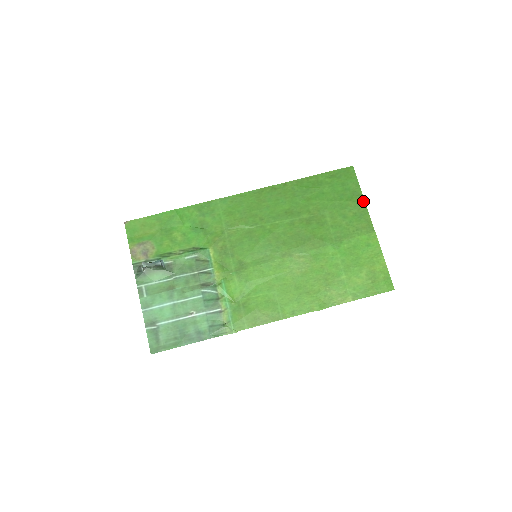
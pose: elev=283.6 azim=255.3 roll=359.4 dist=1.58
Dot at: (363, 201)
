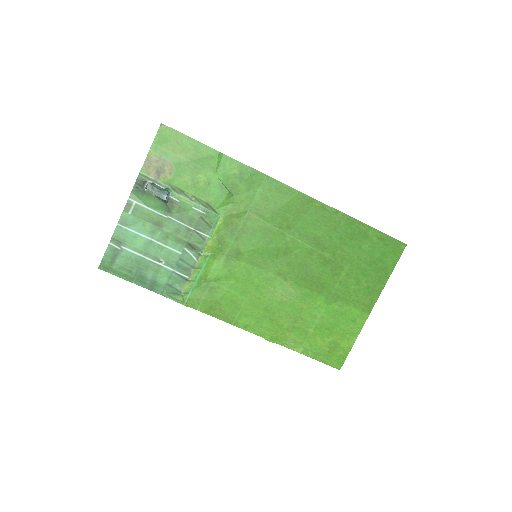
Dot at: (385, 282)
